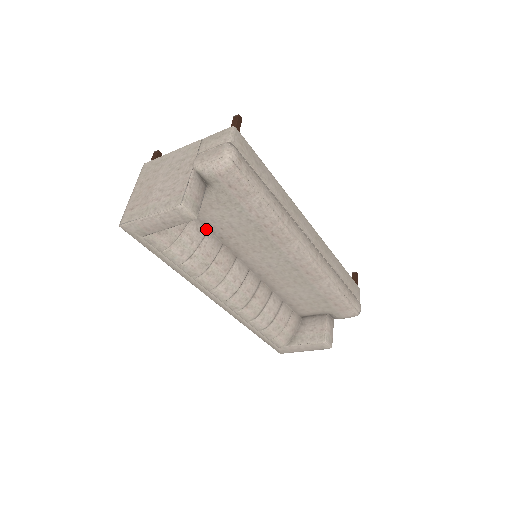
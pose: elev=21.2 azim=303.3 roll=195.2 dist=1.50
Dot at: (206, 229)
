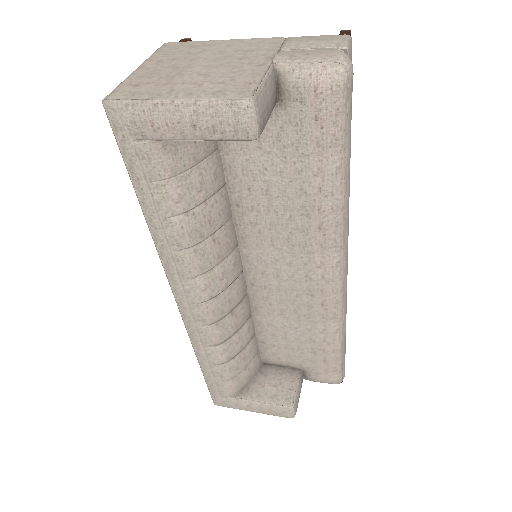
Dot at: (224, 181)
